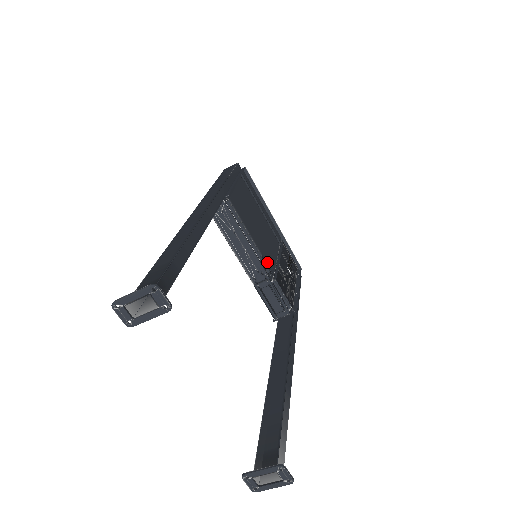
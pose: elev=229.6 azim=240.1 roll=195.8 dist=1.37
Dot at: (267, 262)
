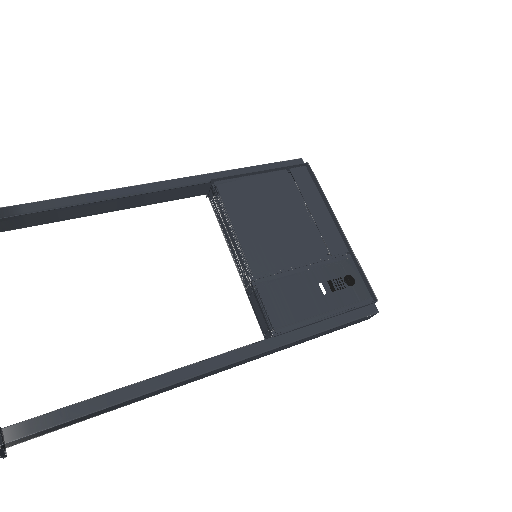
Dot at: (252, 261)
